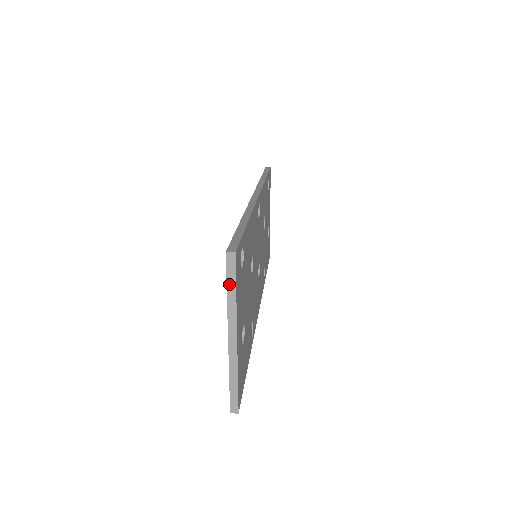
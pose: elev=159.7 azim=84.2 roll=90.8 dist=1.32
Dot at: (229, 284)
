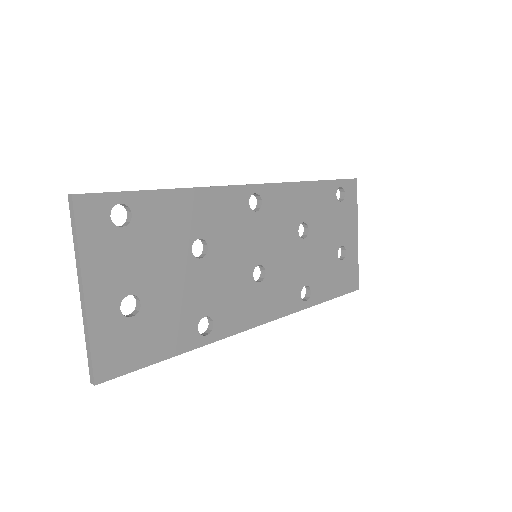
Dot at: (73, 230)
